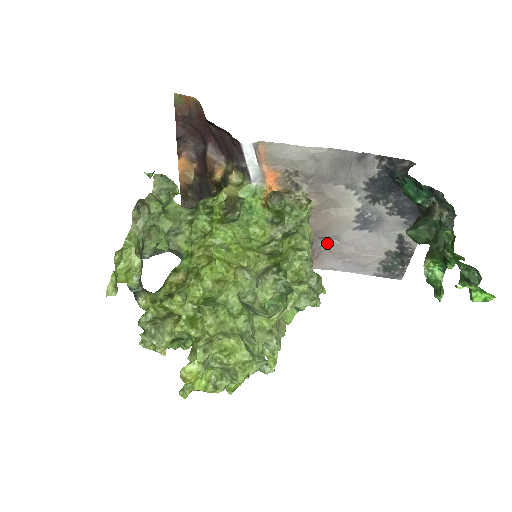
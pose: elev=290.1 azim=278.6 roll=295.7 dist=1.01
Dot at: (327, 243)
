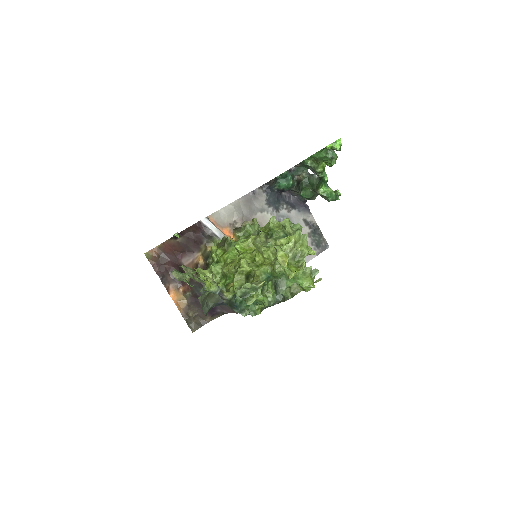
Dot at: occluded
